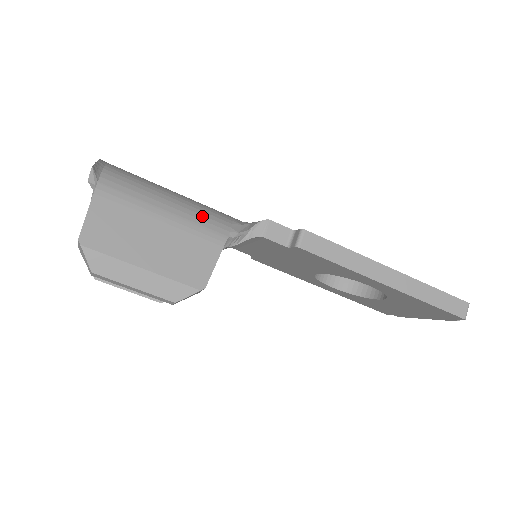
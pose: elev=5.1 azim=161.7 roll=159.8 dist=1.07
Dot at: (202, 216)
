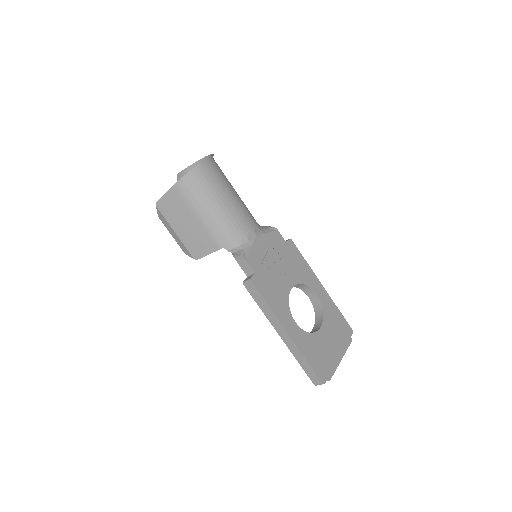
Dot at: (219, 228)
